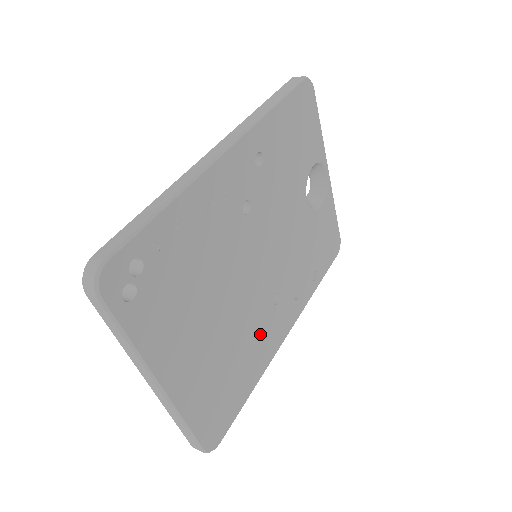
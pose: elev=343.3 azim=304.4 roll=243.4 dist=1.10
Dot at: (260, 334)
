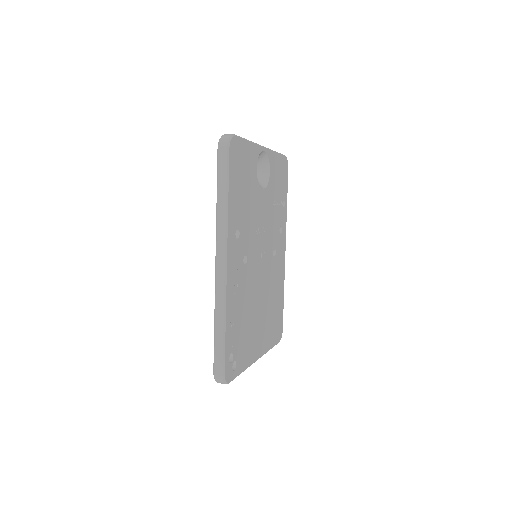
Dot at: (276, 277)
